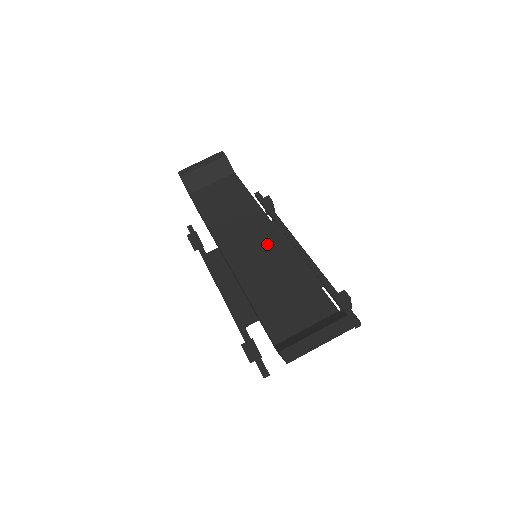
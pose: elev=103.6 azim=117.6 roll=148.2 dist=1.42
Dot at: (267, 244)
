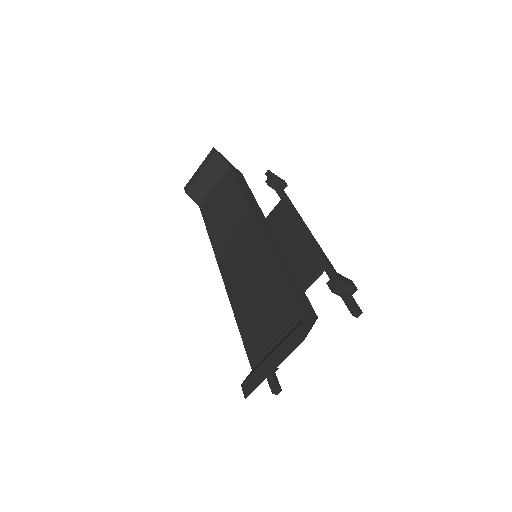
Dot at: (250, 245)
